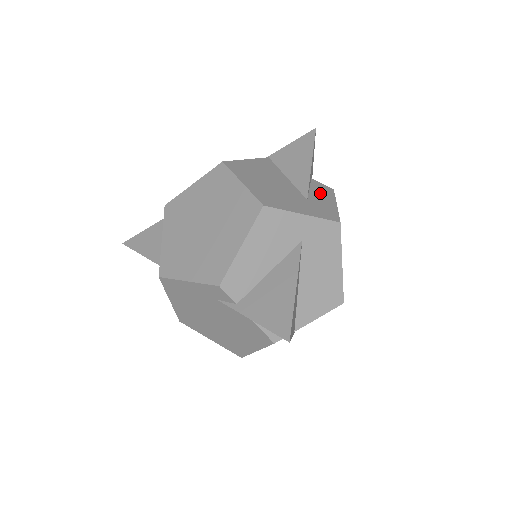
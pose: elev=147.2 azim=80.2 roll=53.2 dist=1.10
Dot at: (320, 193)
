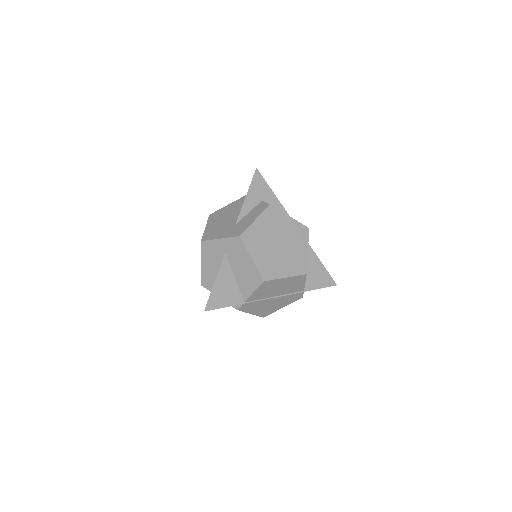
Dot at: (253, 214)
